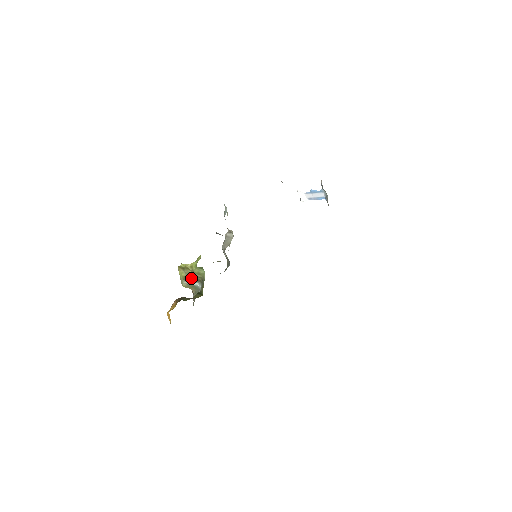
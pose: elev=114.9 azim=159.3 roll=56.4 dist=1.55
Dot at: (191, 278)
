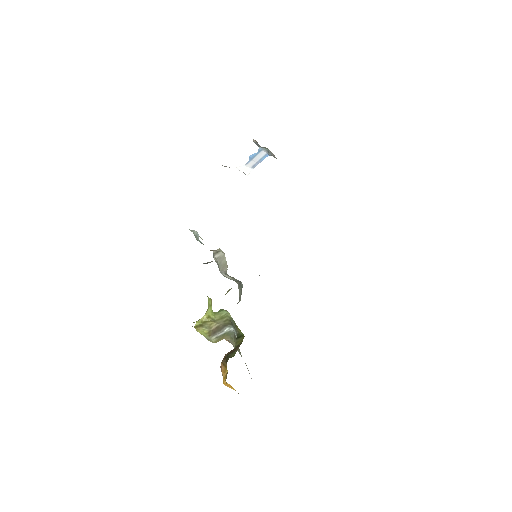
Dot at: (217, 328)
